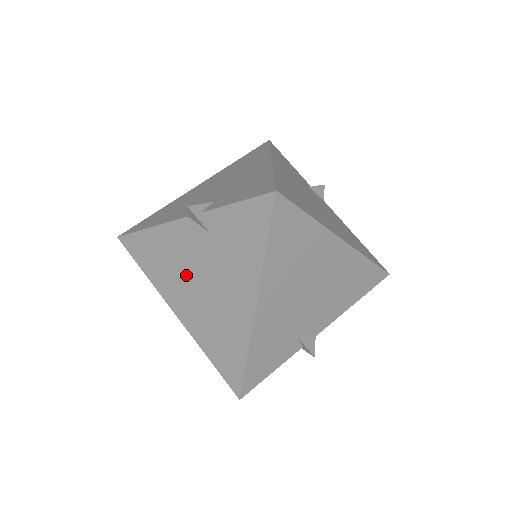
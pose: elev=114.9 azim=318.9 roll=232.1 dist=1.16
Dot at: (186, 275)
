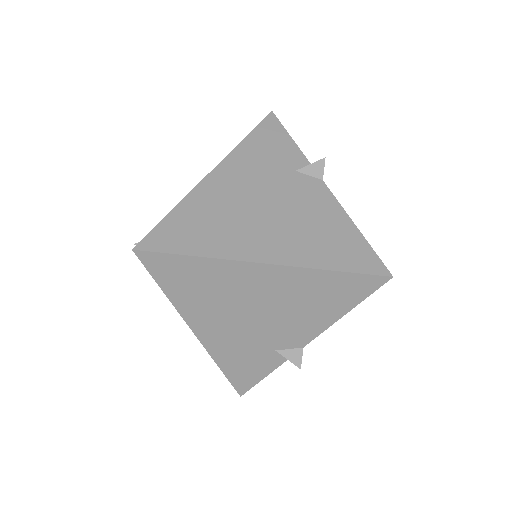
Dot at: occluded
